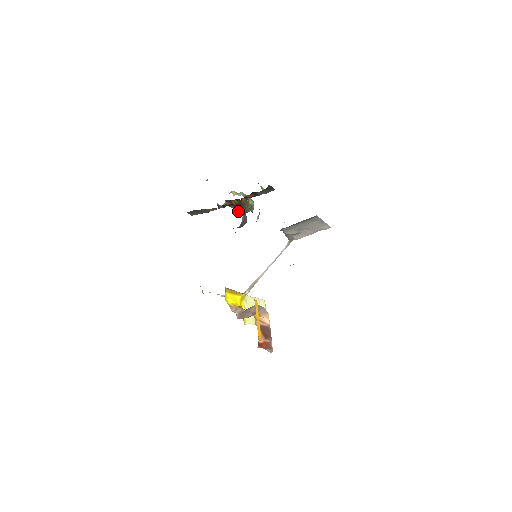
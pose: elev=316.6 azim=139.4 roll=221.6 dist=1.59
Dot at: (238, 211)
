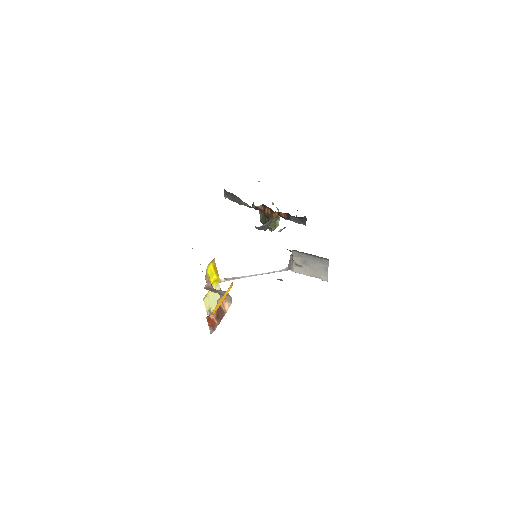
Dot at: (262, 221)
